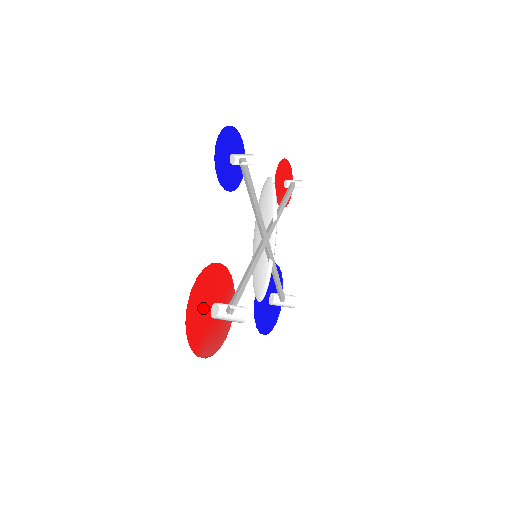
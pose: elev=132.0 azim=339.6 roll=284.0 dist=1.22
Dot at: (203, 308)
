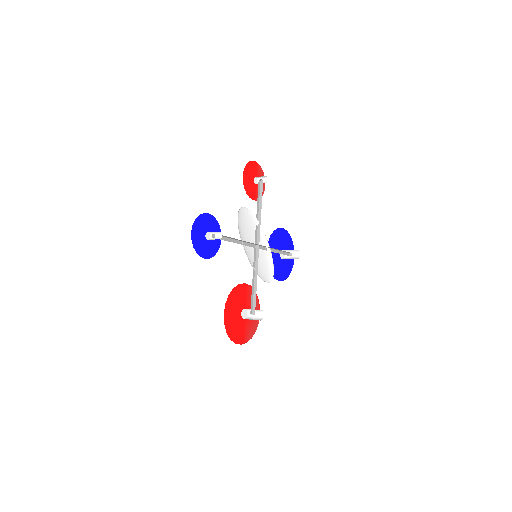
Dot at: (236, 320)
